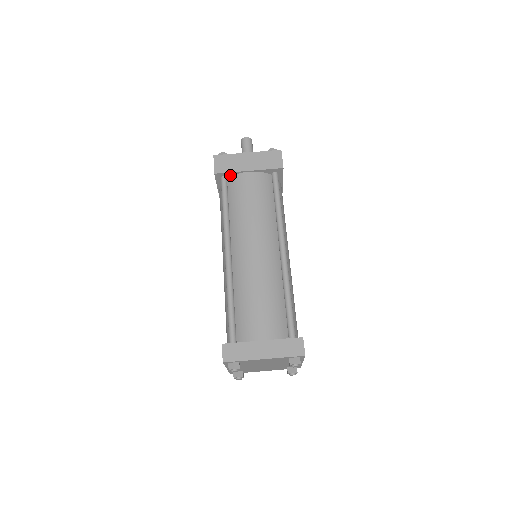
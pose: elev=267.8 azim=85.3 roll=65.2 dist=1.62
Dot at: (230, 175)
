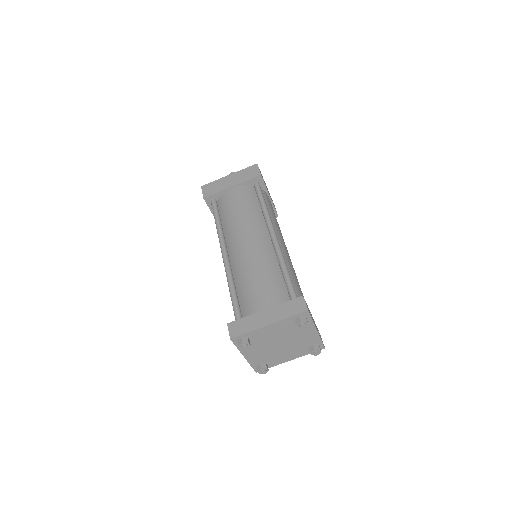
Dot at: (218, 196)
